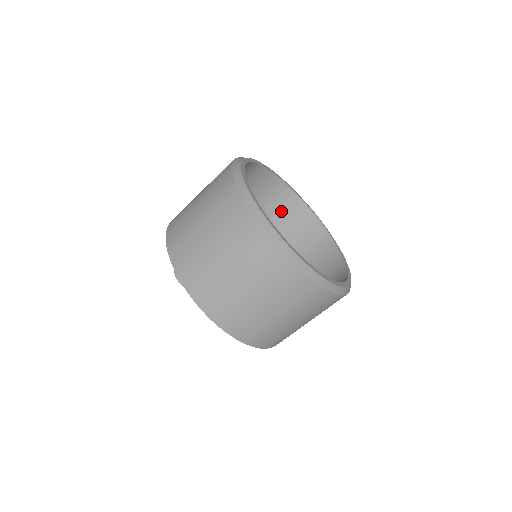
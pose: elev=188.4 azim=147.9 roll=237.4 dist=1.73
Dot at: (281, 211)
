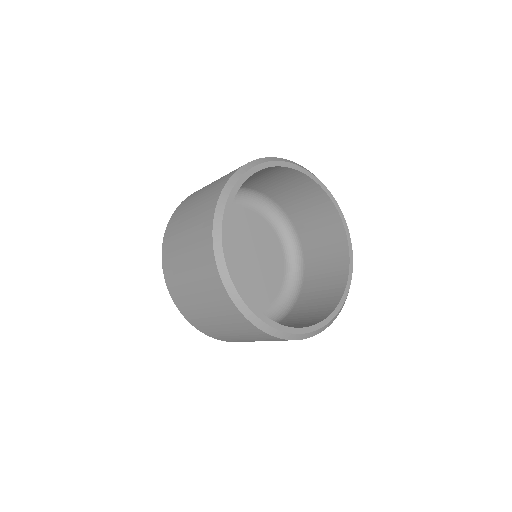
Dot at: (302, 194)
